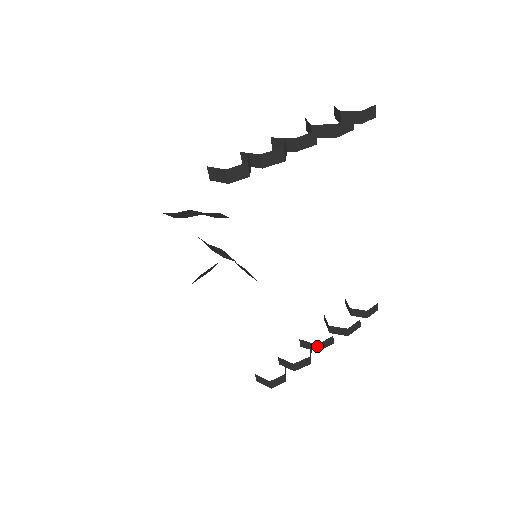
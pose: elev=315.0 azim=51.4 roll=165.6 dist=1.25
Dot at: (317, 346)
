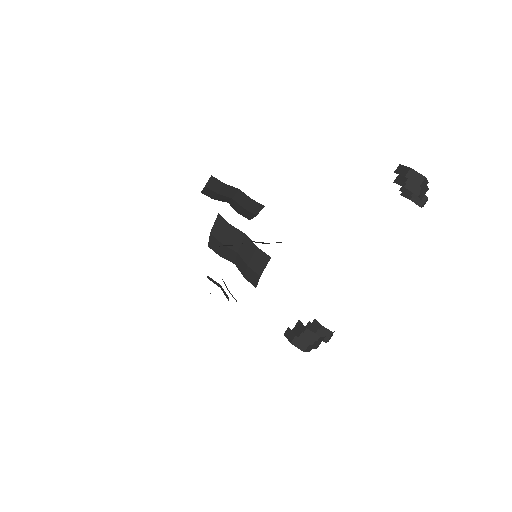
Dot at: (319, 338)
